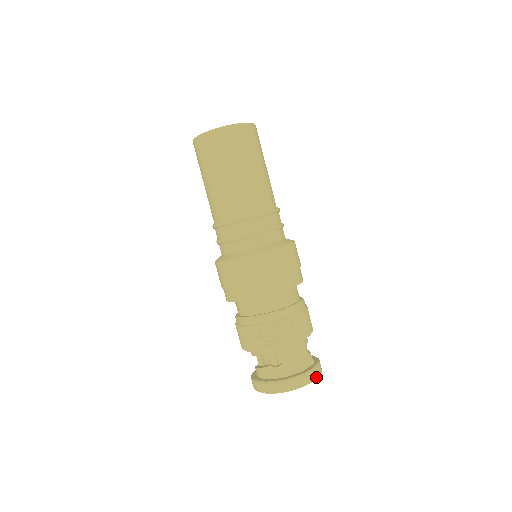
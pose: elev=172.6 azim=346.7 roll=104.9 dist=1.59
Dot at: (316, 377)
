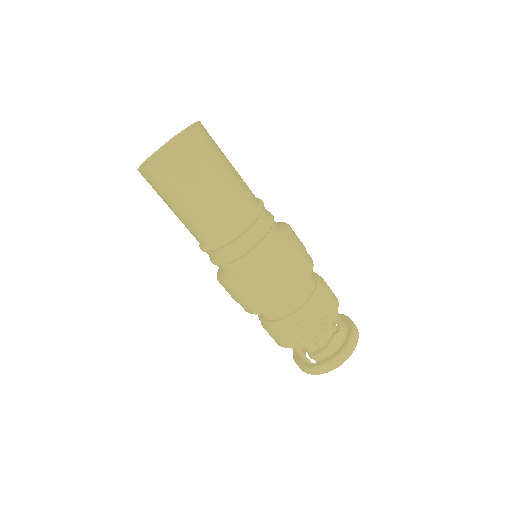
Dot at: occluded
